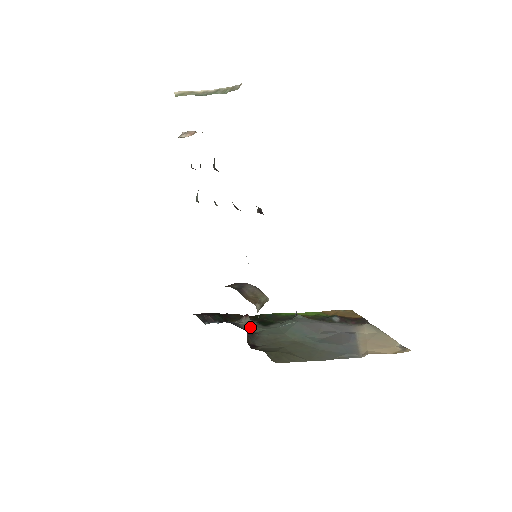
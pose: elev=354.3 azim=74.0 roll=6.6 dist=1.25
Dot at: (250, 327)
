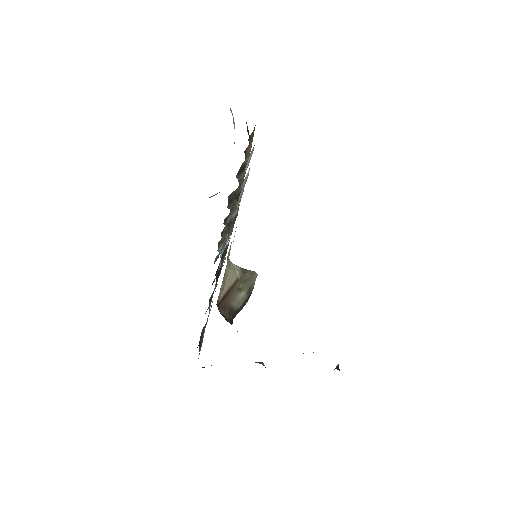
Dot at: occluded
